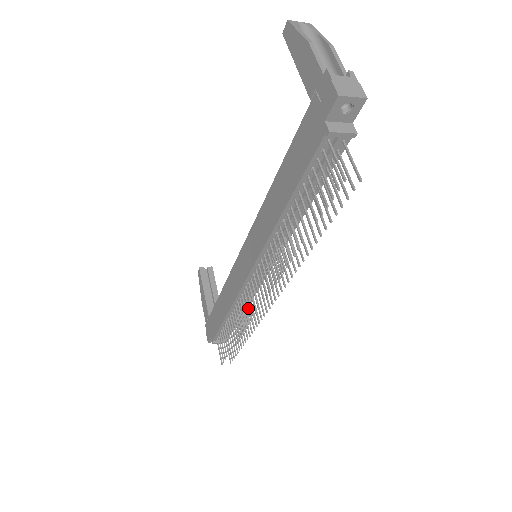
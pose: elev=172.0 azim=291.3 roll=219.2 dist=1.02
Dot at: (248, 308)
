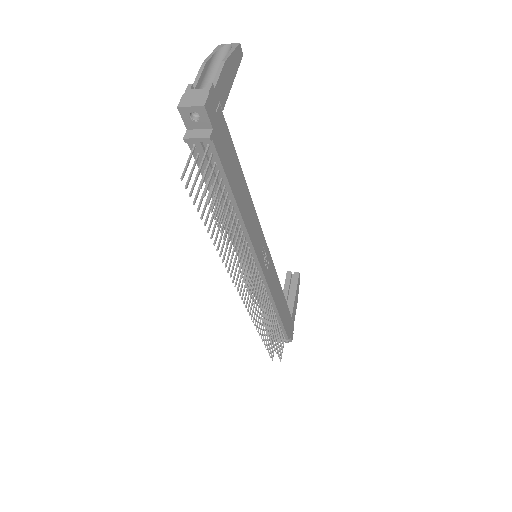
Dot at: (251, 304)
